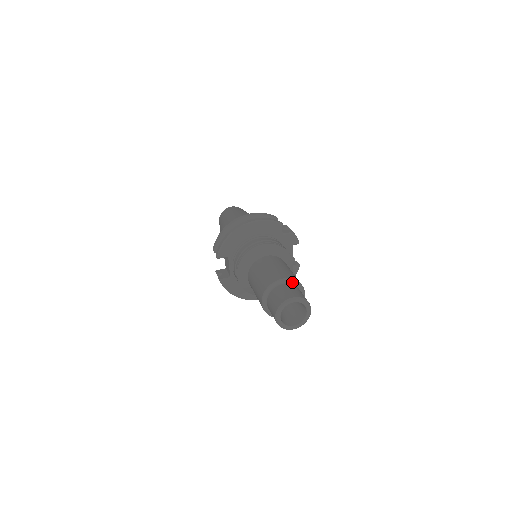
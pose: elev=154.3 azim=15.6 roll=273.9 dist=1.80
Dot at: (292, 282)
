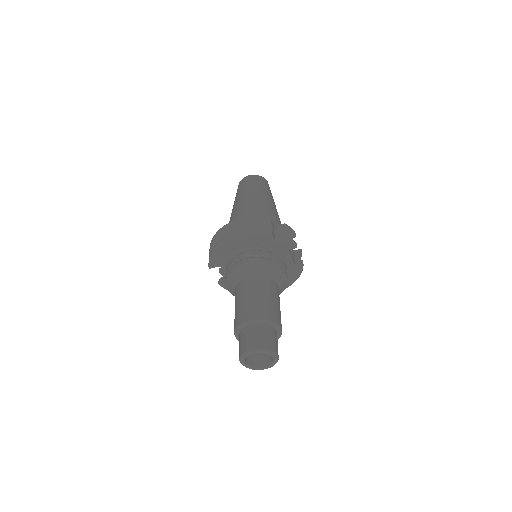
Dot at: (262, 322)
